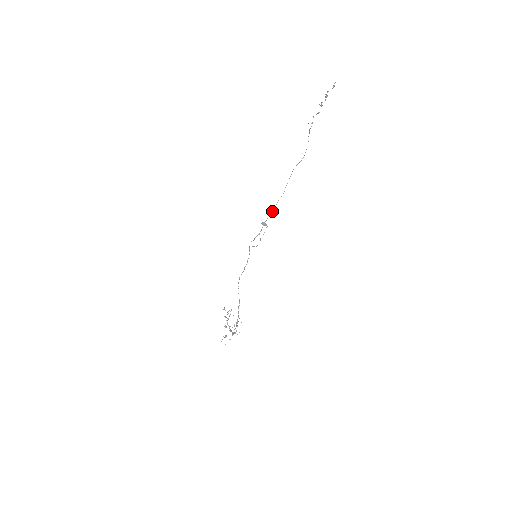
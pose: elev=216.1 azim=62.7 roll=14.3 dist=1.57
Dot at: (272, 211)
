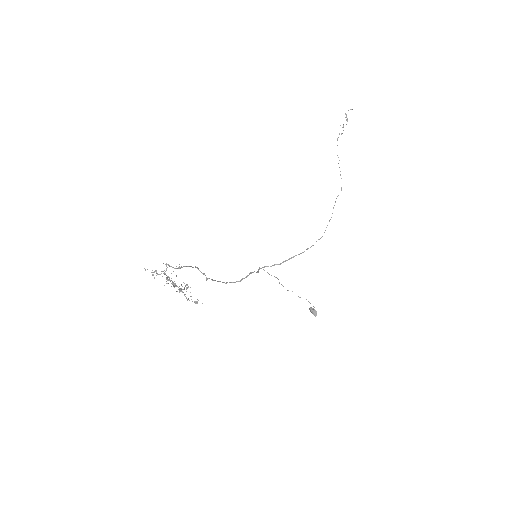
Dot at: (304, 251)
